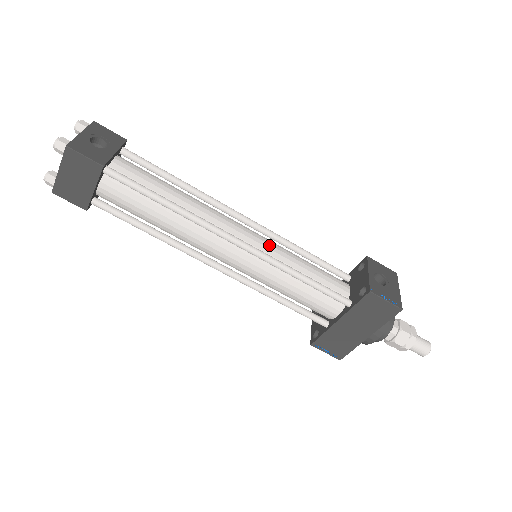
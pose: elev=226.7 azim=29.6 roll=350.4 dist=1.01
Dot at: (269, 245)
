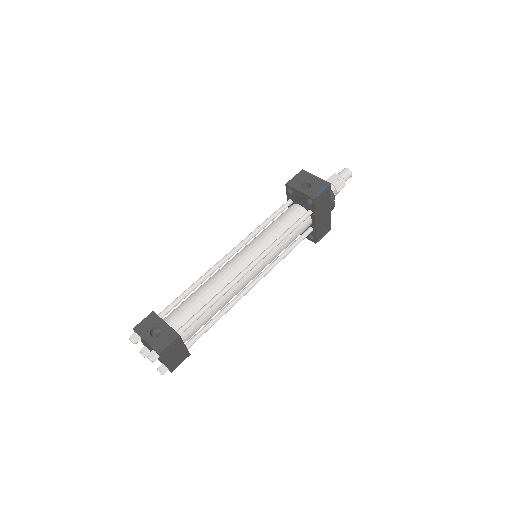
Dot at: (256, 246)
